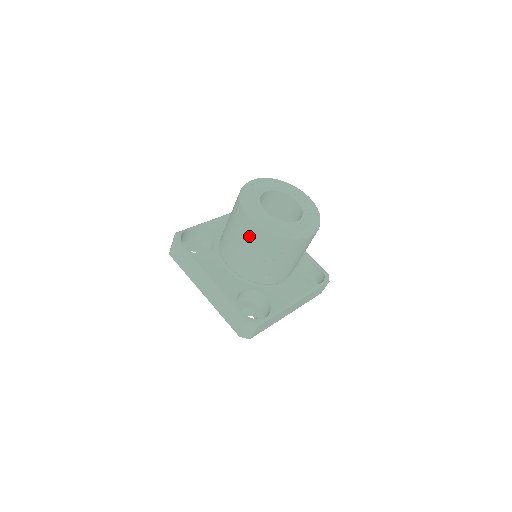
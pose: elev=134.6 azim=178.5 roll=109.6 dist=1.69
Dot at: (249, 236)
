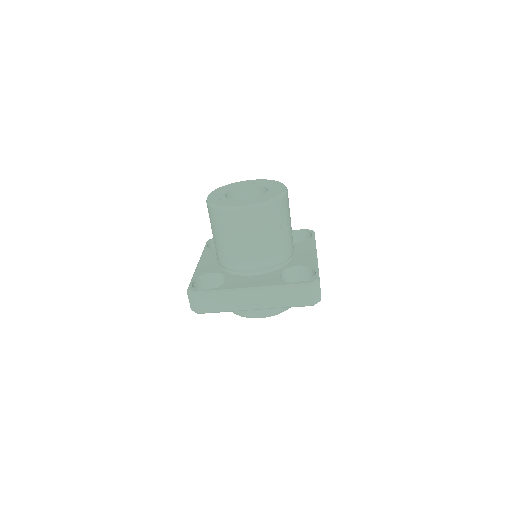
Dot at: (251, 225)
